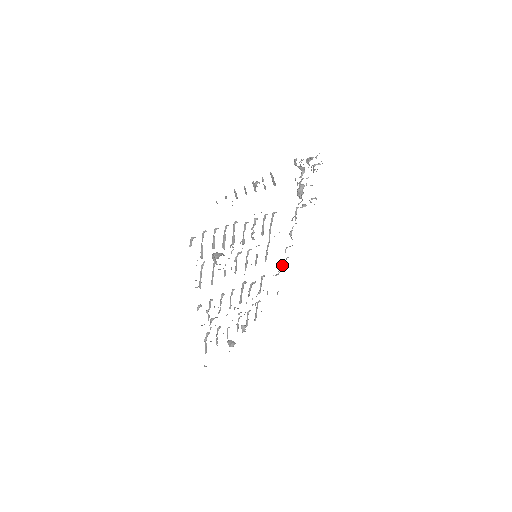
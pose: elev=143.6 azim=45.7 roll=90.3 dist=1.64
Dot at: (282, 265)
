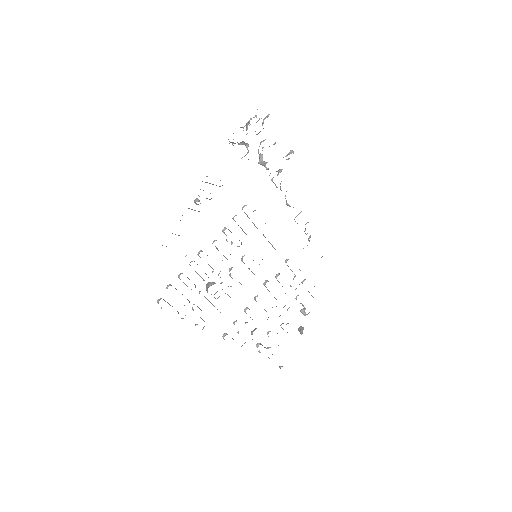
Dot at: occluded
